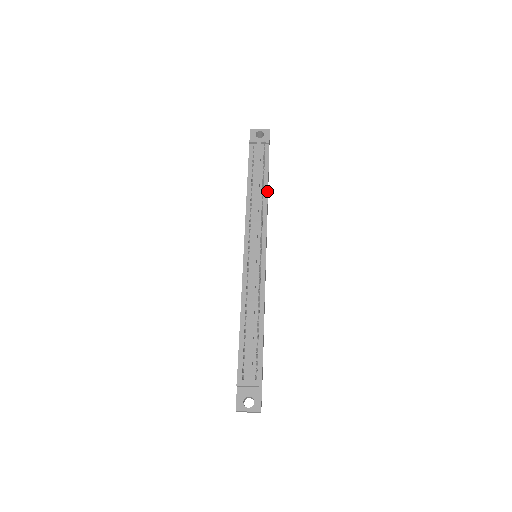
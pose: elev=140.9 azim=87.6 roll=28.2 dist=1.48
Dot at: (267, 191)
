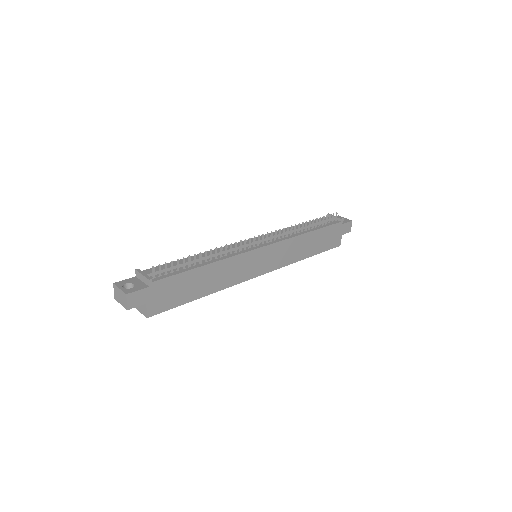
Dot at: (308, 232)
